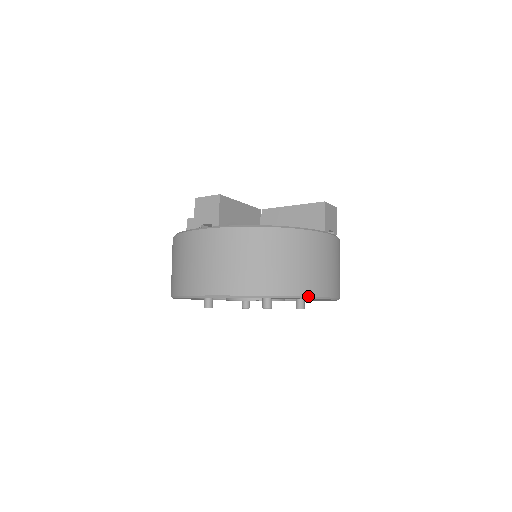
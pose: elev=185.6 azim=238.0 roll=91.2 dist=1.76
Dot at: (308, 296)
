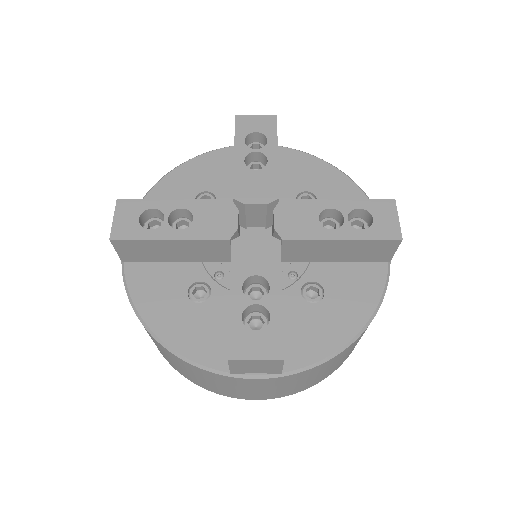
Dot at: occluded
